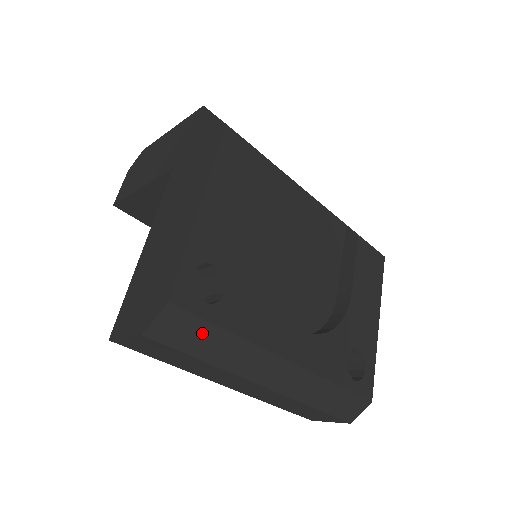
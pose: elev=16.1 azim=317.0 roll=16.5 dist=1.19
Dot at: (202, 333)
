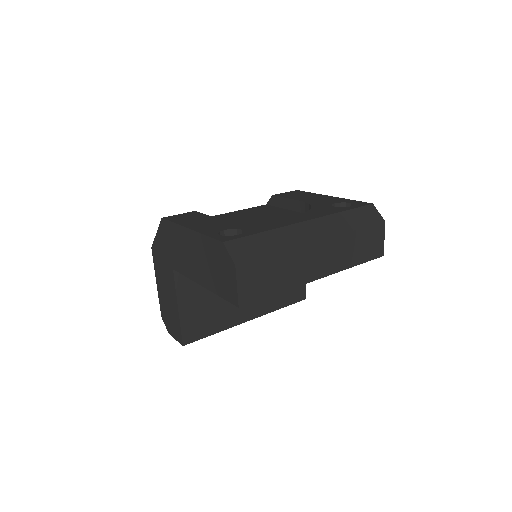
Dot at: (255, 242)
